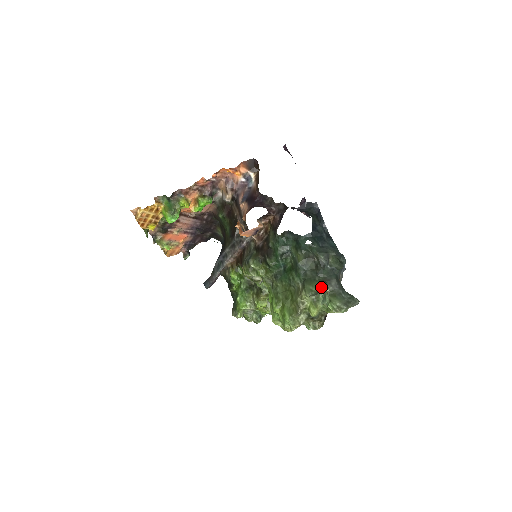
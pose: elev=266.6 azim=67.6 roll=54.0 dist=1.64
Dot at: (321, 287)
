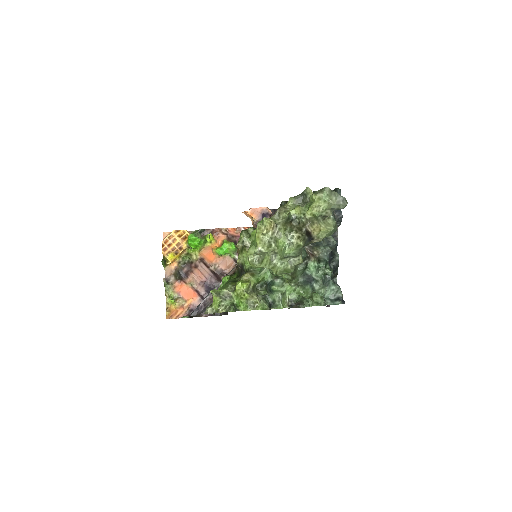
Dot at: (308, 191)
